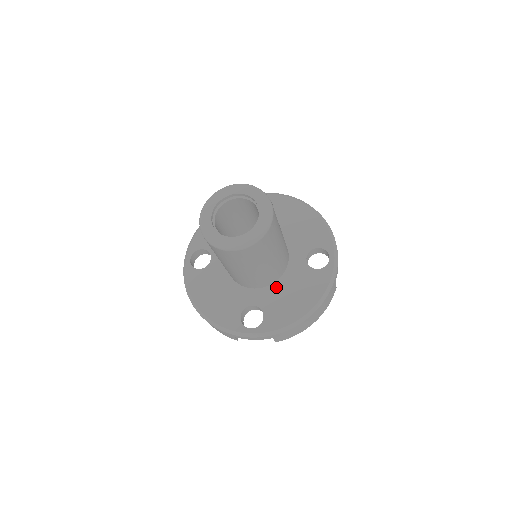
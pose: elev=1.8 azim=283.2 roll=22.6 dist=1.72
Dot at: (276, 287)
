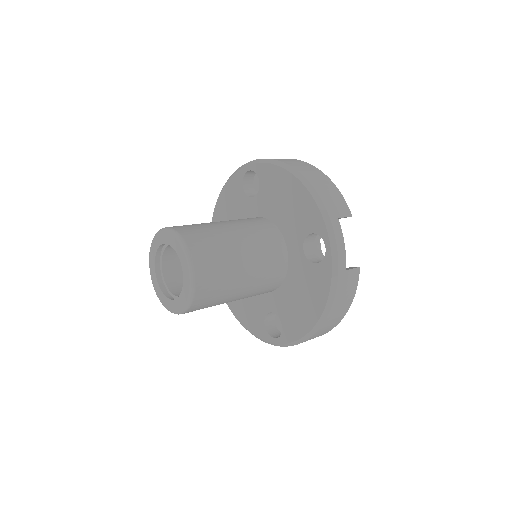
Dot at: (284, 290)
